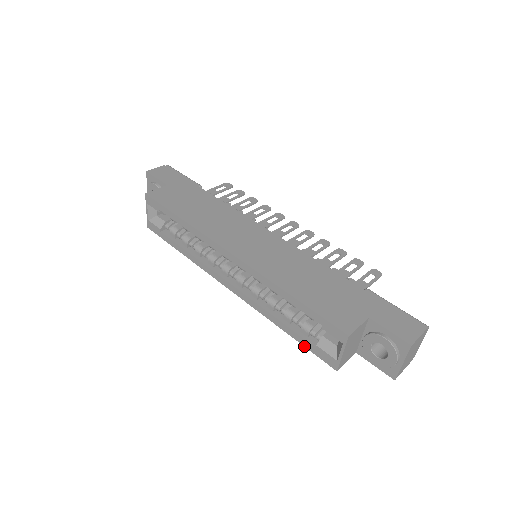
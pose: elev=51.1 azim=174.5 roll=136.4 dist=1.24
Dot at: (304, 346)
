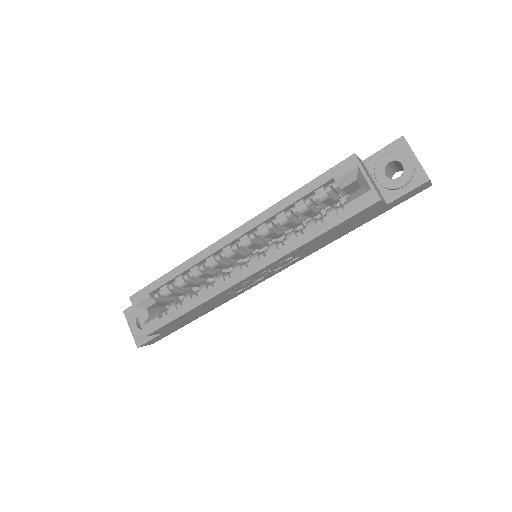
Dot at: (342, 222)
